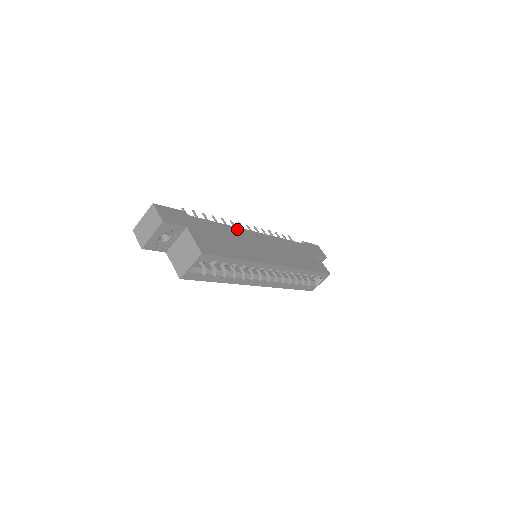
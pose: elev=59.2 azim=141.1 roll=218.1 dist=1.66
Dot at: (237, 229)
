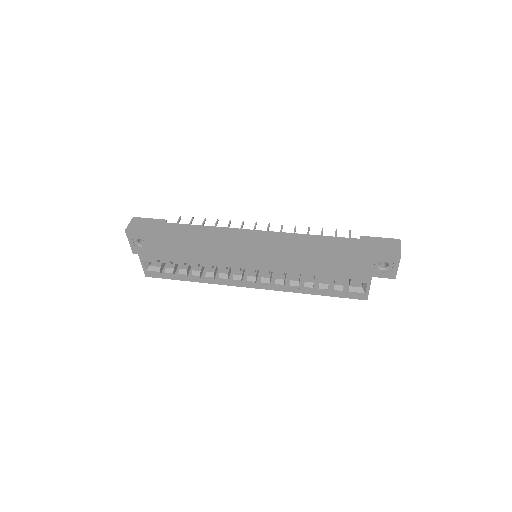
Dot at: (226, 230)
